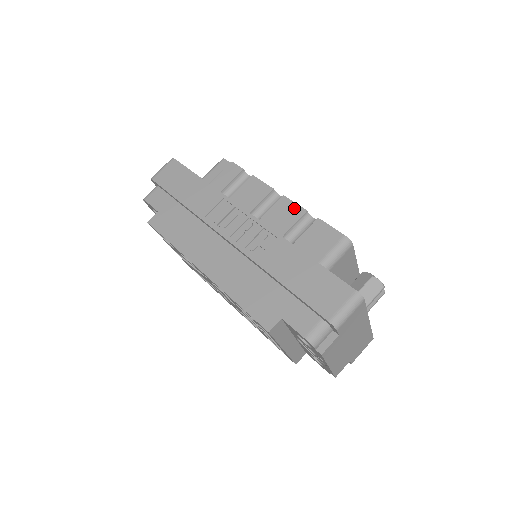
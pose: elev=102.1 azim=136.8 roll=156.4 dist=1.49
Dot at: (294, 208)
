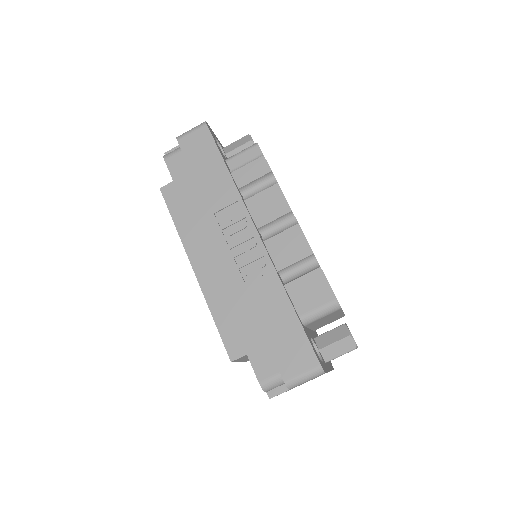
Dot at: (302, 244)
